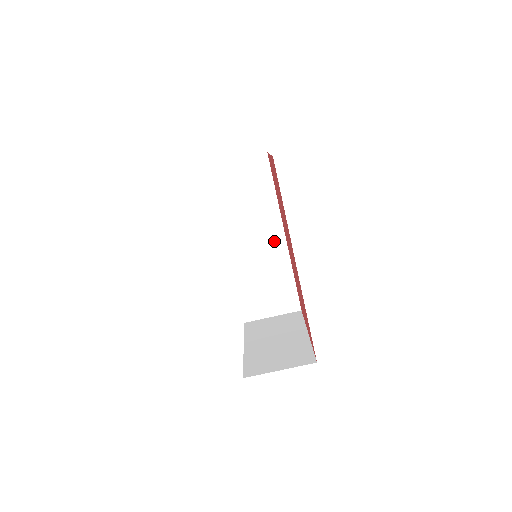
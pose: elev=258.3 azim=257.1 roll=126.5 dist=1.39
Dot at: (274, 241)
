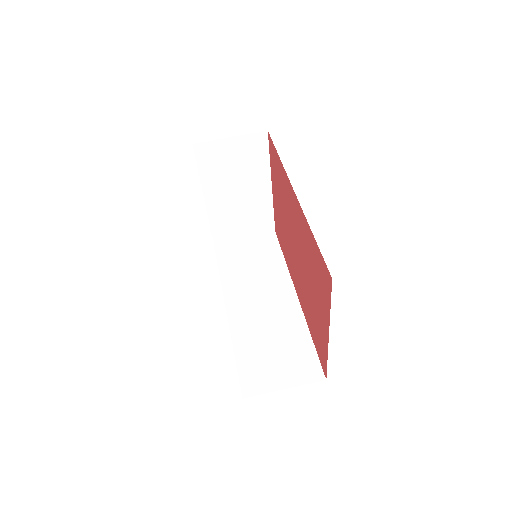
Dot at: (284, 300)
